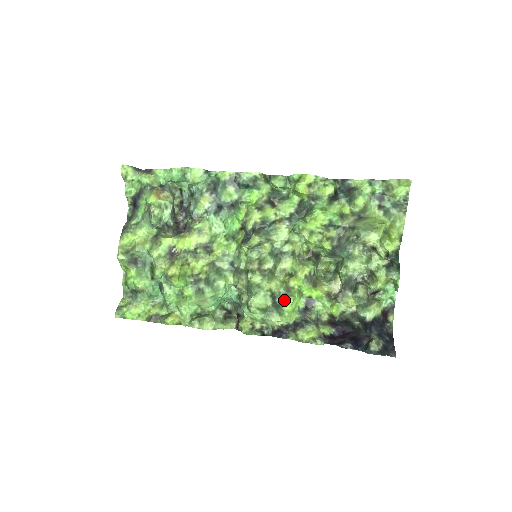
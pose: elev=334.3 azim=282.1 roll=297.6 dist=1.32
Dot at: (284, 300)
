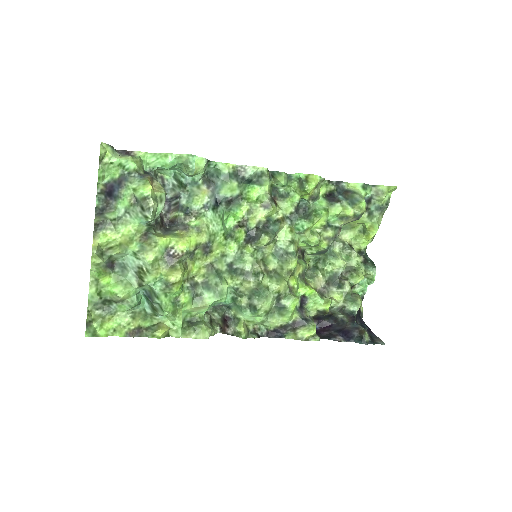
Dot at: (290, 301)
